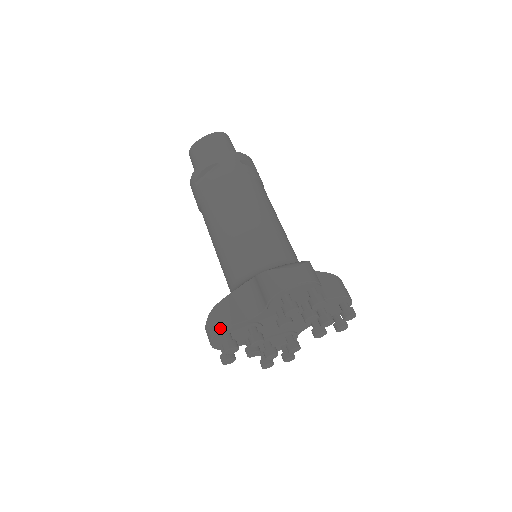
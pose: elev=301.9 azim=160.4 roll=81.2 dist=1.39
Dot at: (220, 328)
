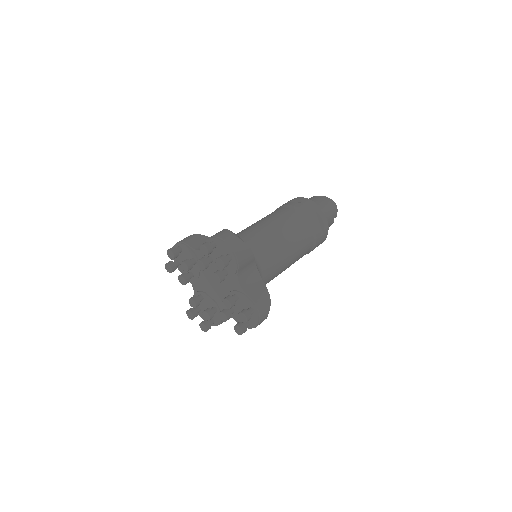
Dot at: (181, 241)
